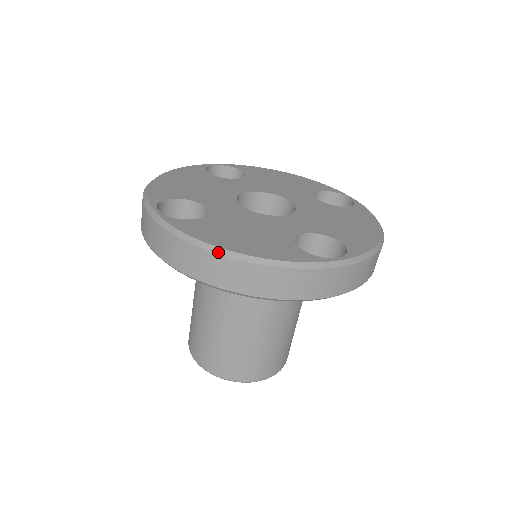
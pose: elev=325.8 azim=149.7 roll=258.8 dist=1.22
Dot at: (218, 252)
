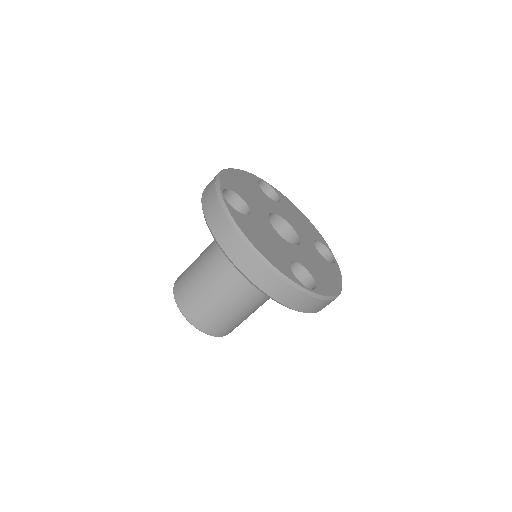
Dot at: (247, 243)
